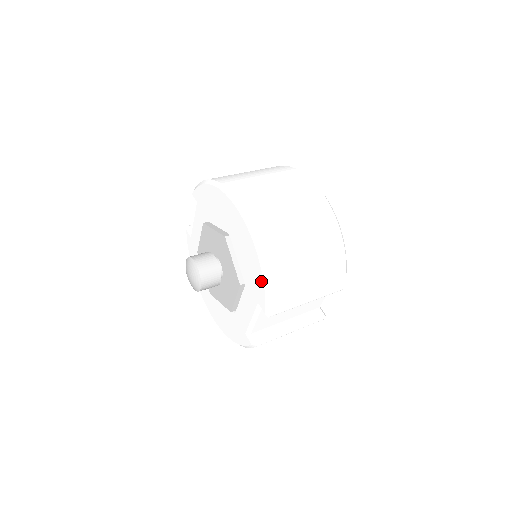
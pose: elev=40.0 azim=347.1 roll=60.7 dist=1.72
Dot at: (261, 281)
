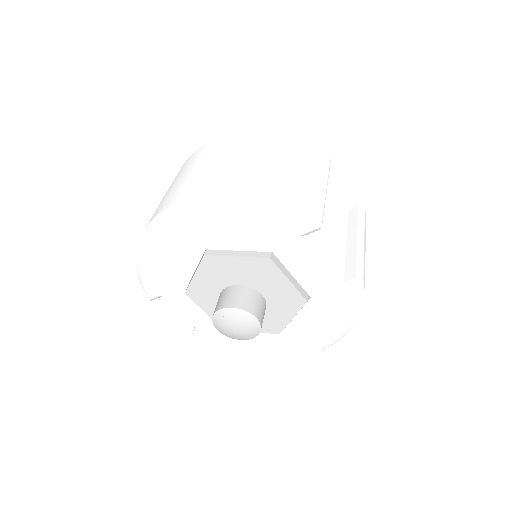
Dot at: (268, 213)
